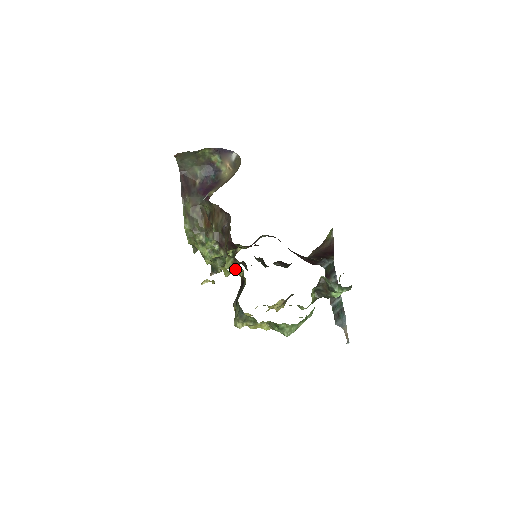
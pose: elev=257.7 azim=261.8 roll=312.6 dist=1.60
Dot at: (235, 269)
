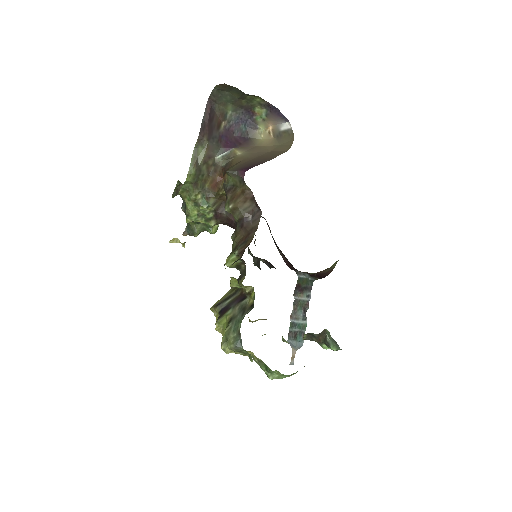
Dot at: occluded
